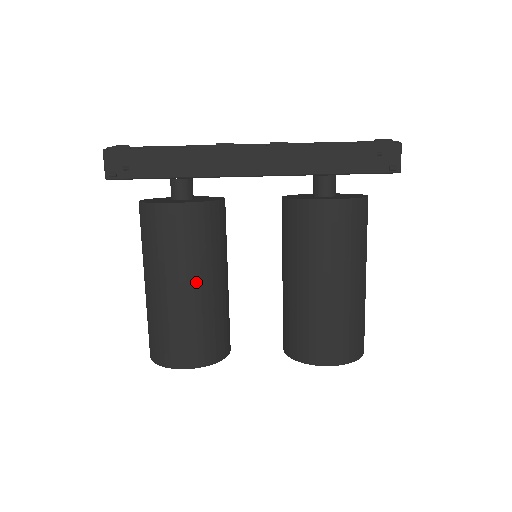
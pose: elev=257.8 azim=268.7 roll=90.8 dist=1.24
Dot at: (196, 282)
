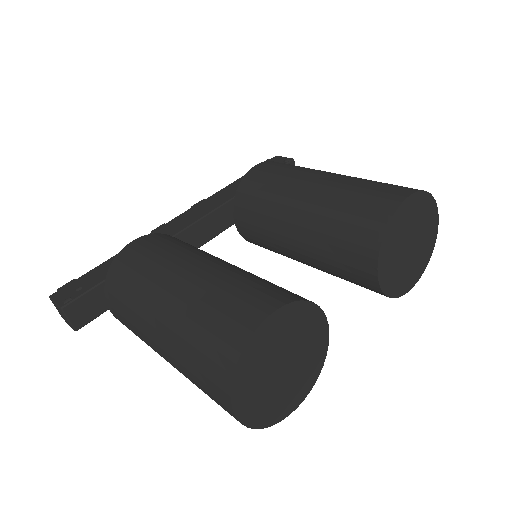
Dot at: (202, 261)
